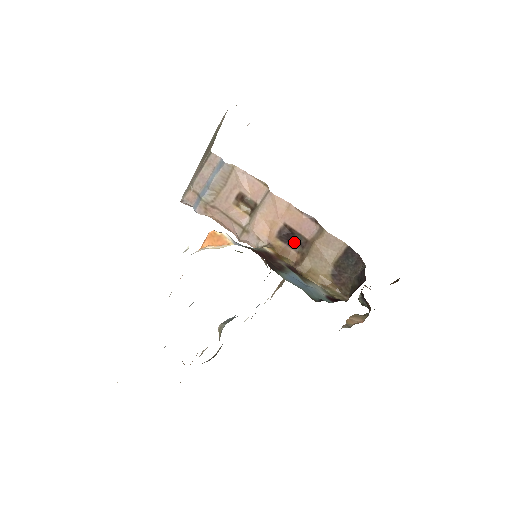
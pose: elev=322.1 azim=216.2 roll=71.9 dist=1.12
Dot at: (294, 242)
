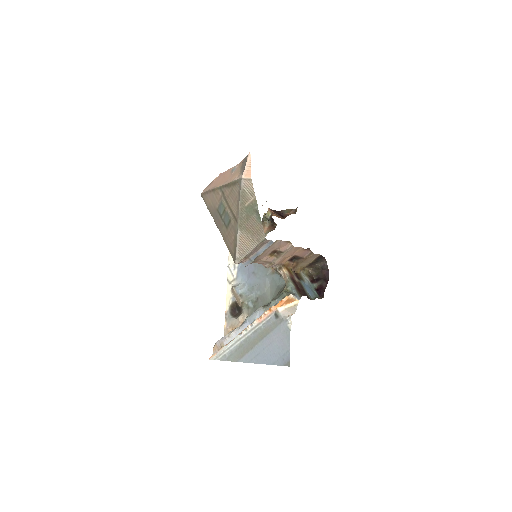
Dot at: (294, 259)
